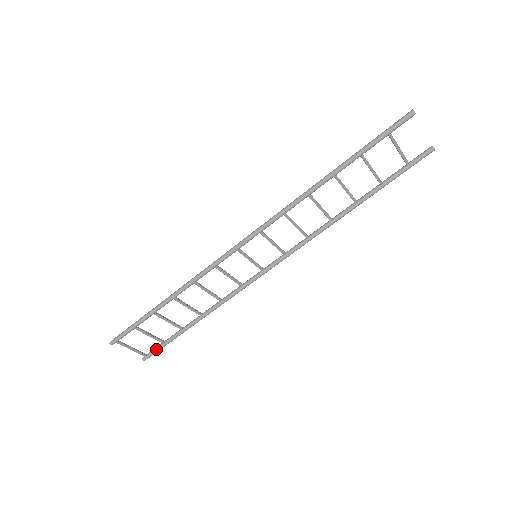
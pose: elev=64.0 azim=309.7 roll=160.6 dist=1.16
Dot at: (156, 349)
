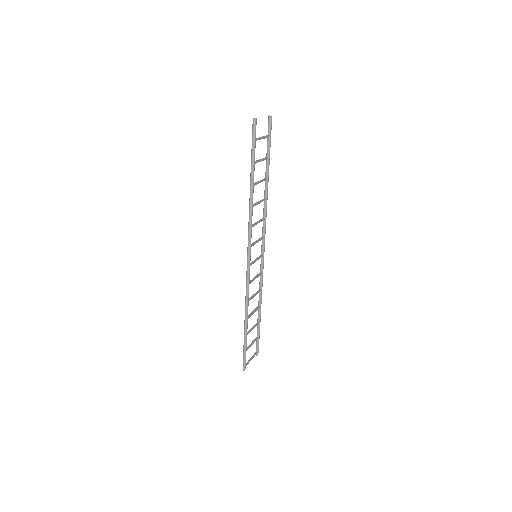
Dot at: (258, 344)
